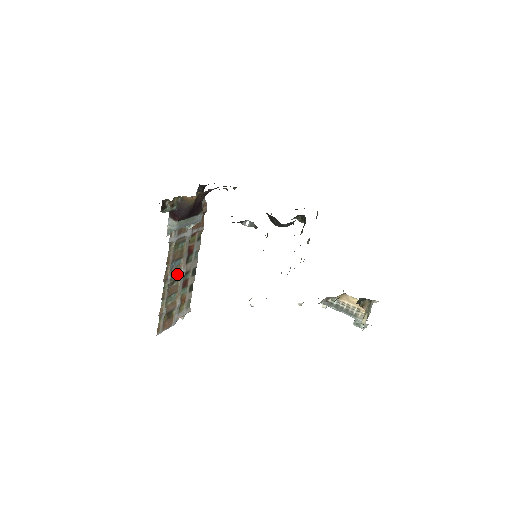
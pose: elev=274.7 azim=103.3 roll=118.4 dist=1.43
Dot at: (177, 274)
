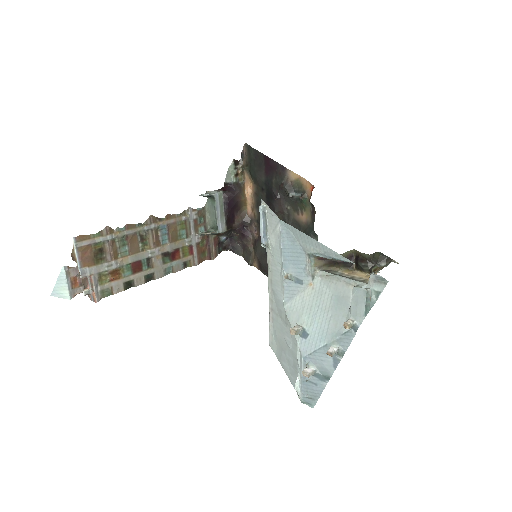
Dot at: (153, 241)
